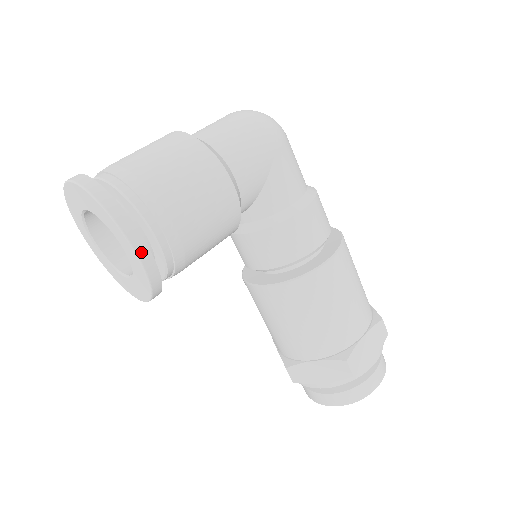
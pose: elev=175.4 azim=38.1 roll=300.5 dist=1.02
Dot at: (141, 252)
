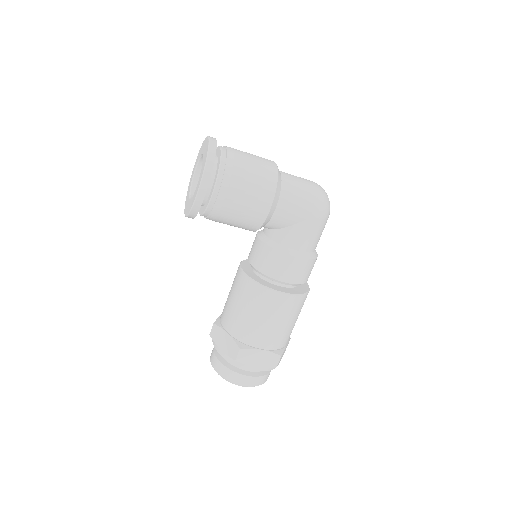
Dot at: (201, 192)
